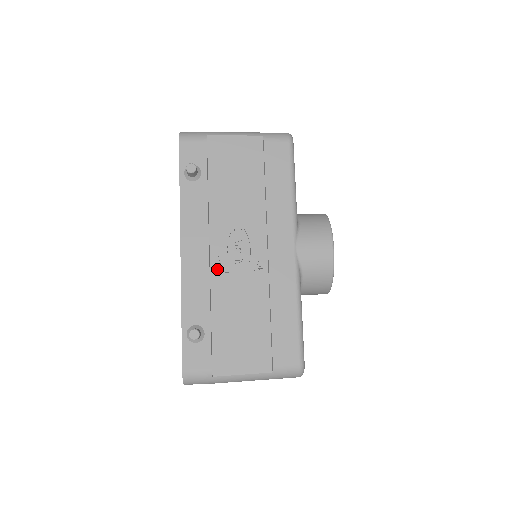
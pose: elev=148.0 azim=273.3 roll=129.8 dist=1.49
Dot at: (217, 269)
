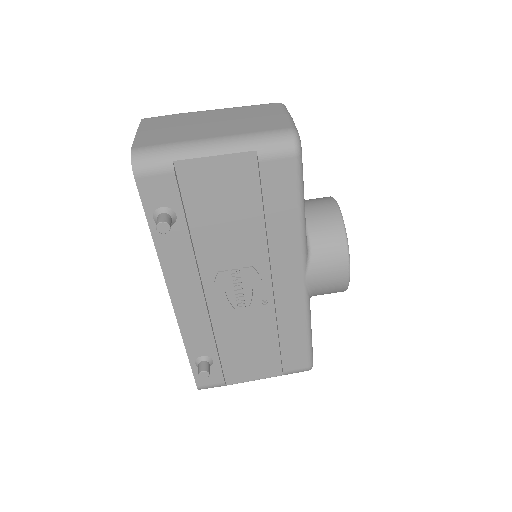
Dot at: (216, 309)
